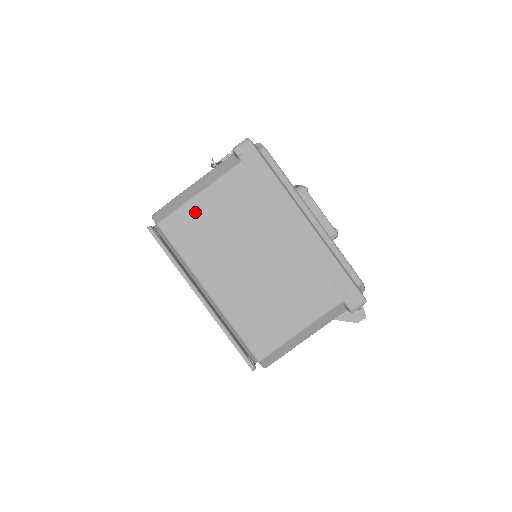
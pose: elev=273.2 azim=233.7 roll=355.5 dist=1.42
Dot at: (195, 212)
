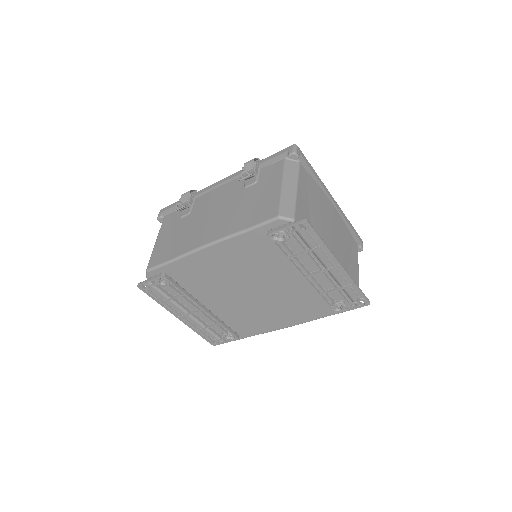
Dot at: (302, 204)
